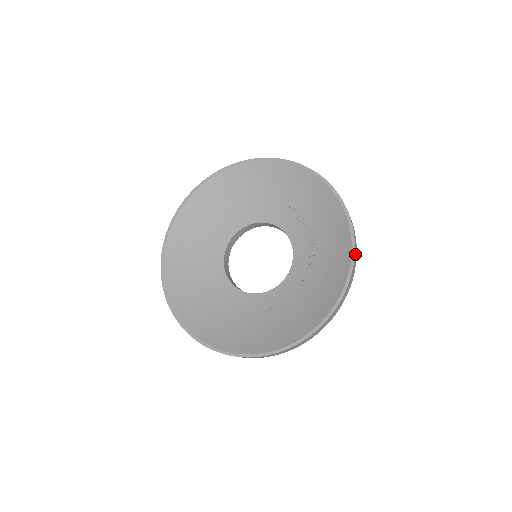
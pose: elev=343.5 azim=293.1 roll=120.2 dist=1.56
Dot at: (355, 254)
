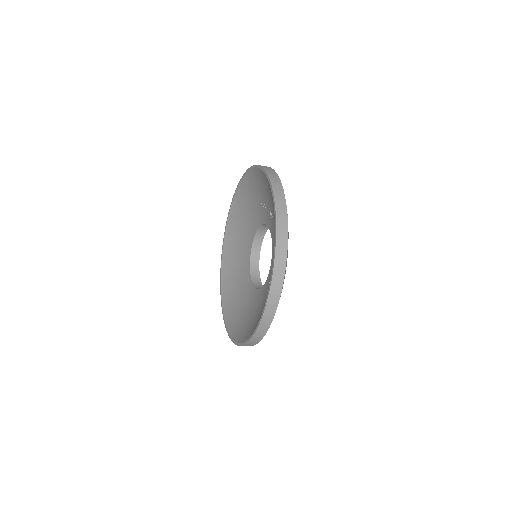
Dot at: (279, 207)
